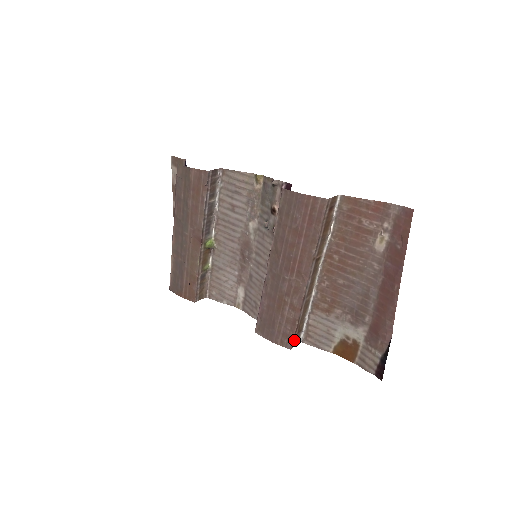
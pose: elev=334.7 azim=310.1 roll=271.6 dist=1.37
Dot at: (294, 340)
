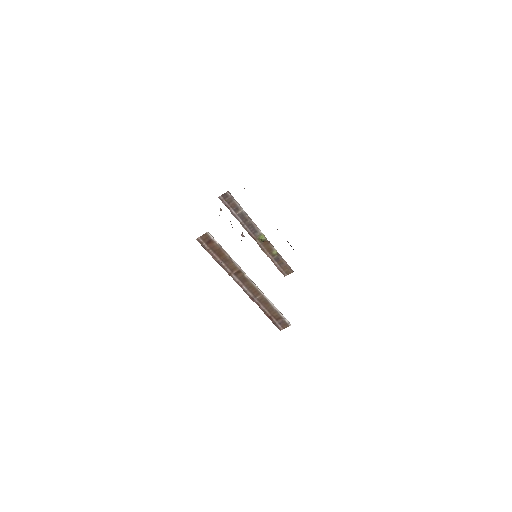
Dot at: (278, 324)
